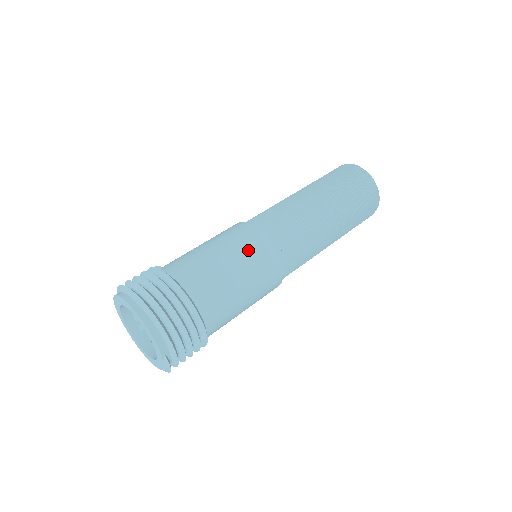
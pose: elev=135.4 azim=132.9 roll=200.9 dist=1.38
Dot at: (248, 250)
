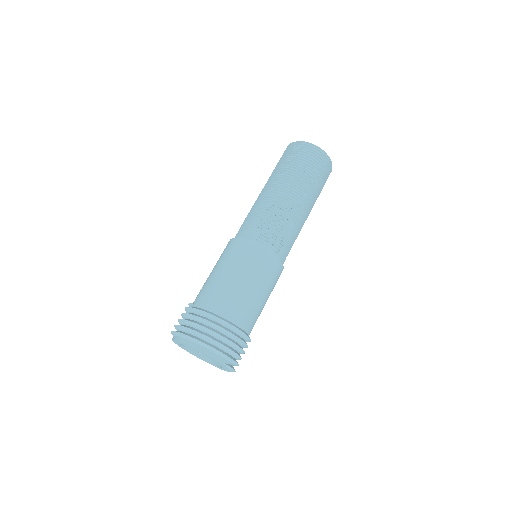
Dot at: (245, 260)
